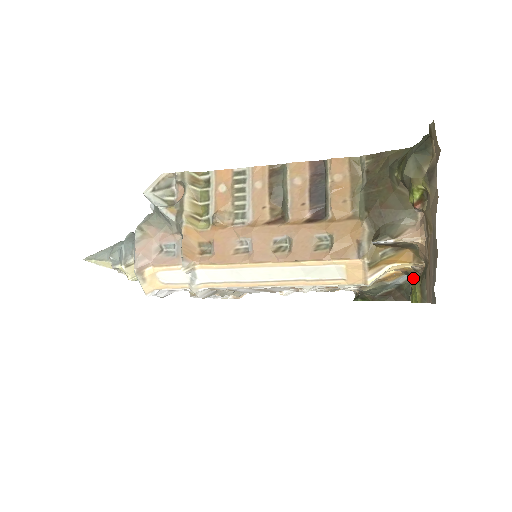
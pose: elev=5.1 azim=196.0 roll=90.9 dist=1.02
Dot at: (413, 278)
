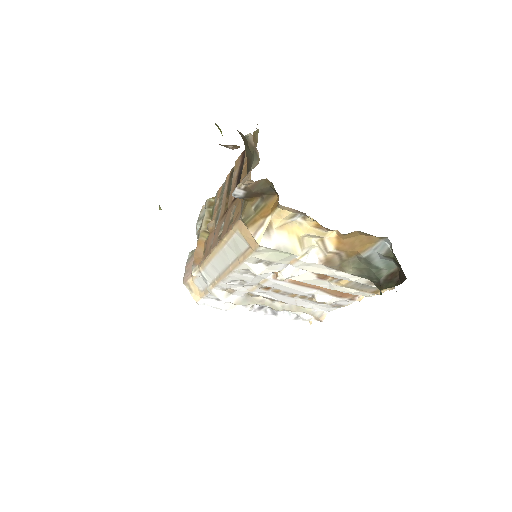
Dot at: occluded
